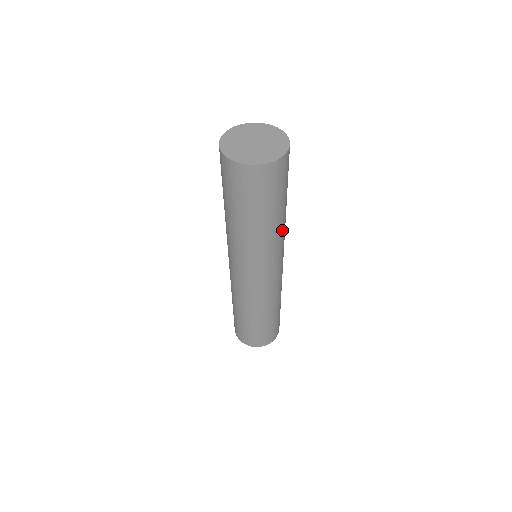
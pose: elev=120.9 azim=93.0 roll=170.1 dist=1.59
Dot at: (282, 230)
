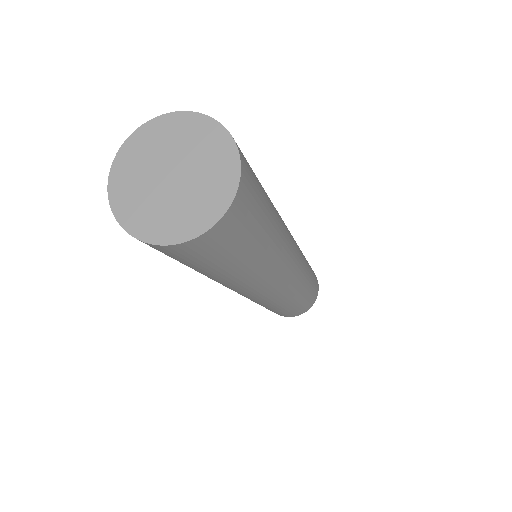
Dot at: (259, 275)
